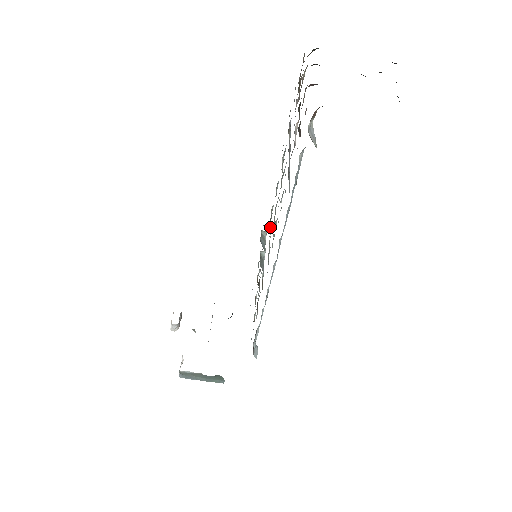
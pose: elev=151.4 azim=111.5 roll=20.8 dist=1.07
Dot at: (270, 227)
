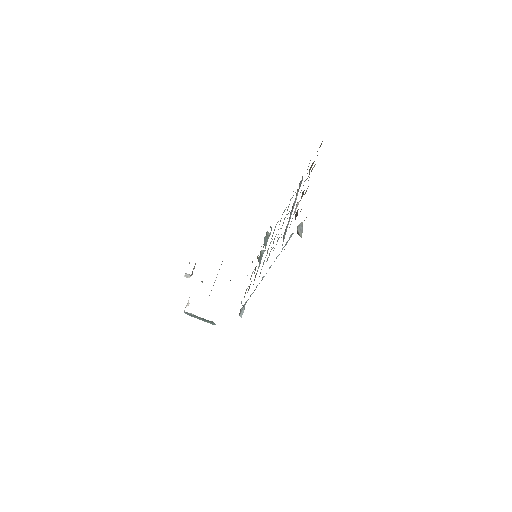
Dot at: occluded
